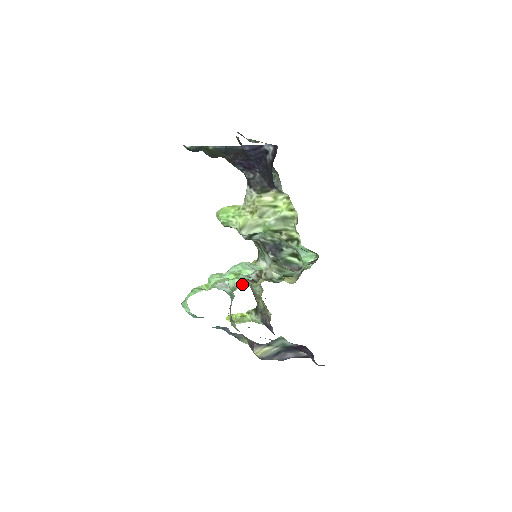
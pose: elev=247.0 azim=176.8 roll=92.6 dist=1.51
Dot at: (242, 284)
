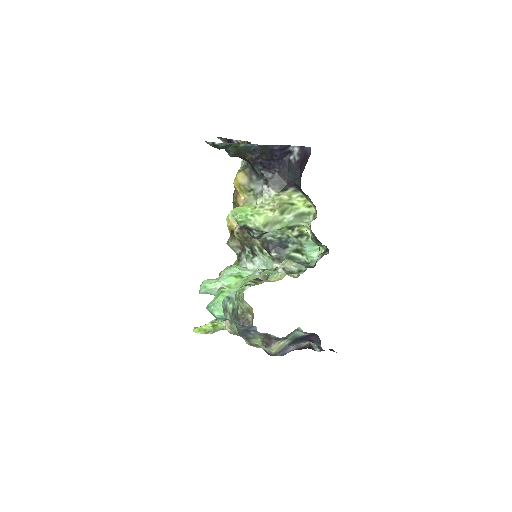
Dot at: (251, 284)
